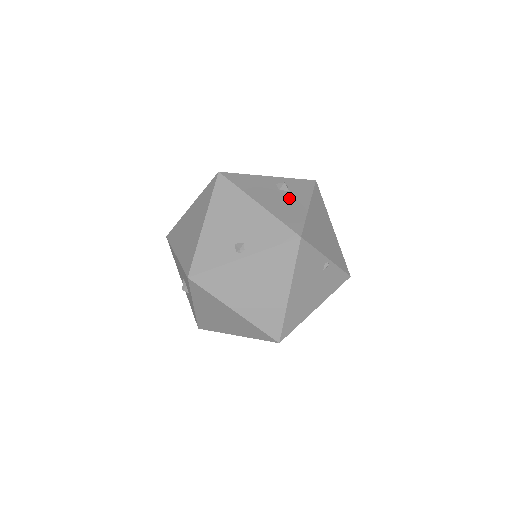
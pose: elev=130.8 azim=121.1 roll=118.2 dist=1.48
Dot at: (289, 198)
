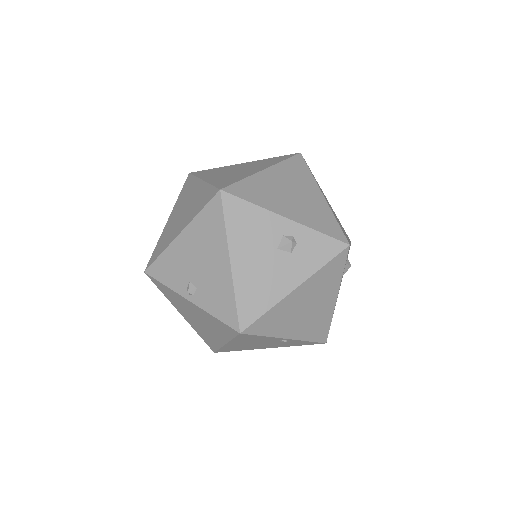
Dot at: (279, 267)
